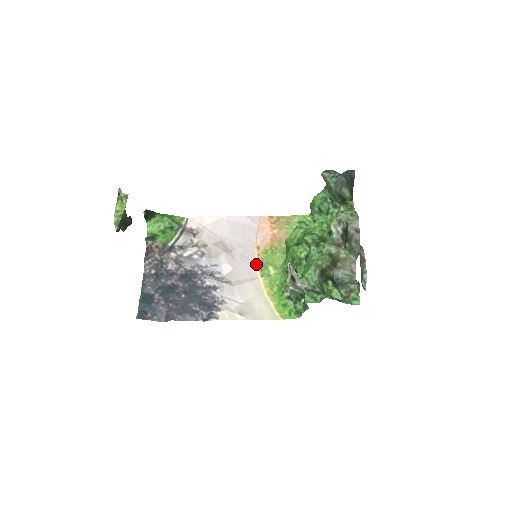
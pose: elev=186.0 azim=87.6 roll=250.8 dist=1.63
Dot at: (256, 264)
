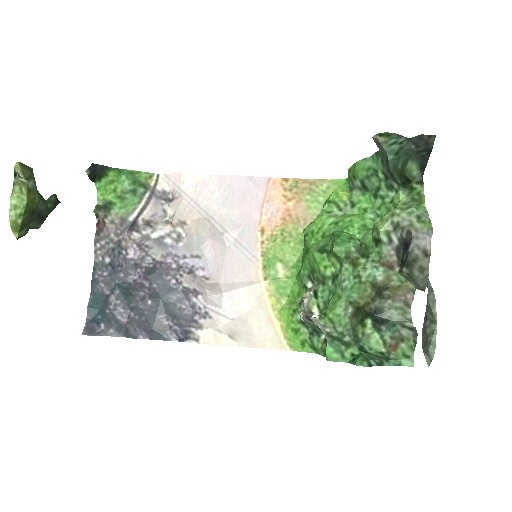
Dot at: (258, 258)
